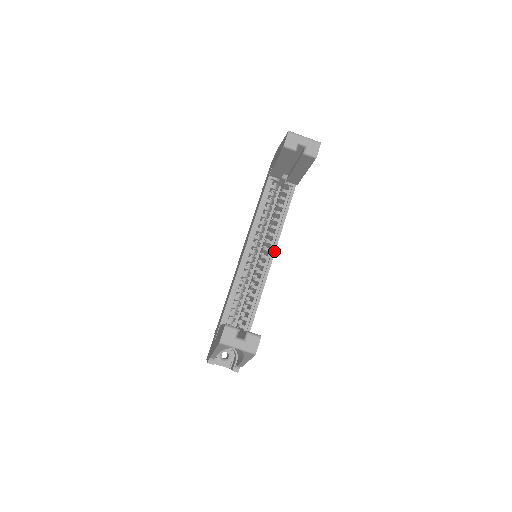
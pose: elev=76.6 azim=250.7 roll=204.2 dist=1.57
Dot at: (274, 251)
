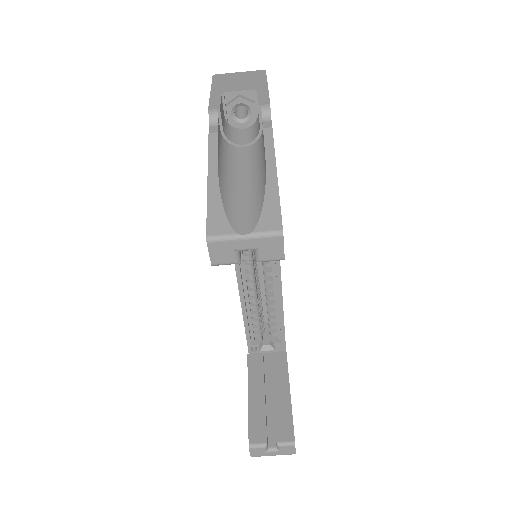
Dot at: occluded
